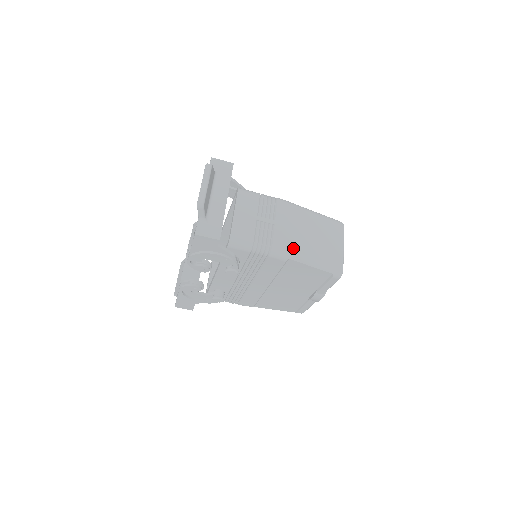
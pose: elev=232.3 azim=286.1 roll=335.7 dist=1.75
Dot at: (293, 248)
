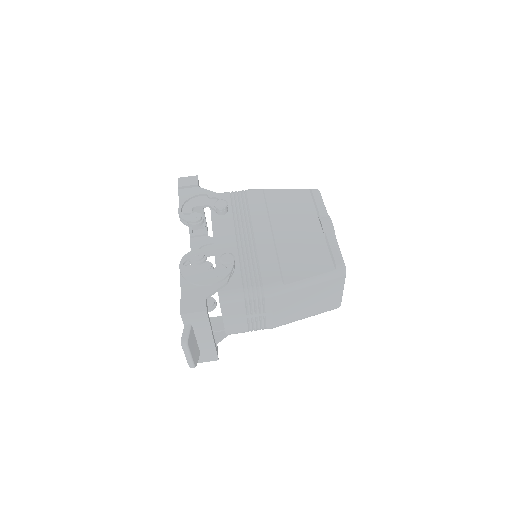
Dot at: occluded
